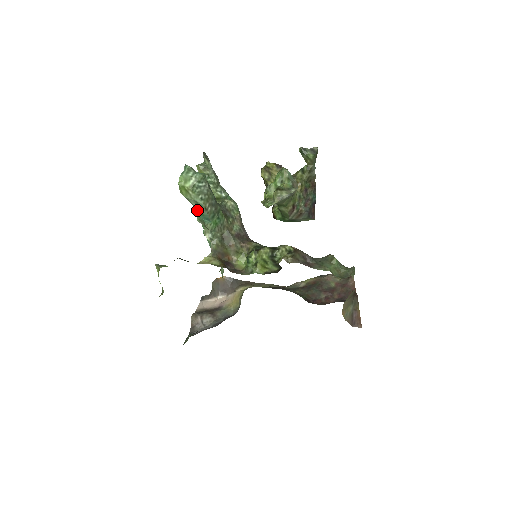
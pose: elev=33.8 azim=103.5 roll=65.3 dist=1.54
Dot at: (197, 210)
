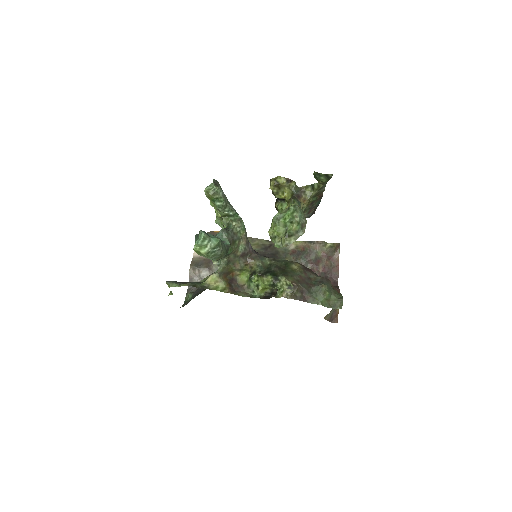
Dot at: occluded
